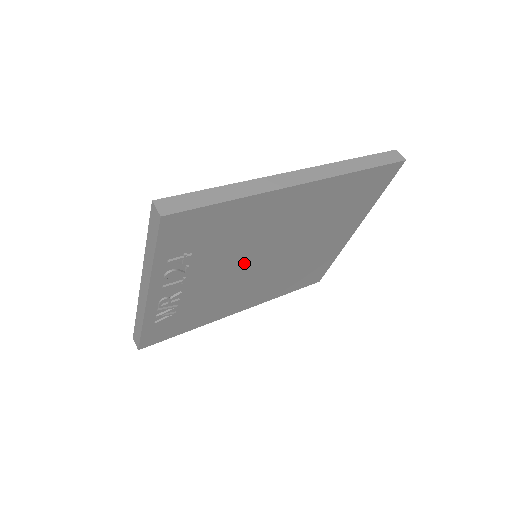
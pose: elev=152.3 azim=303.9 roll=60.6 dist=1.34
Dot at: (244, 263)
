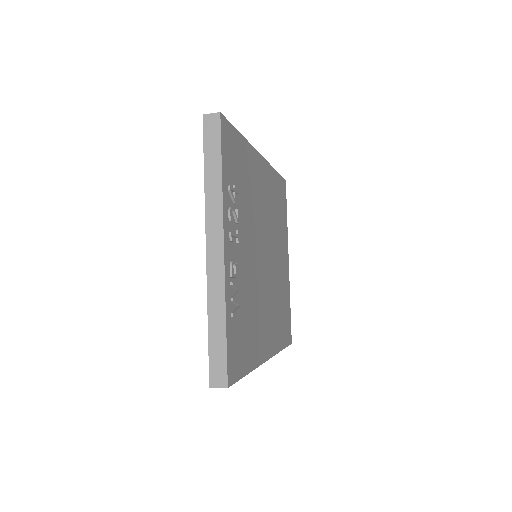
Dot at: (257, 248)
